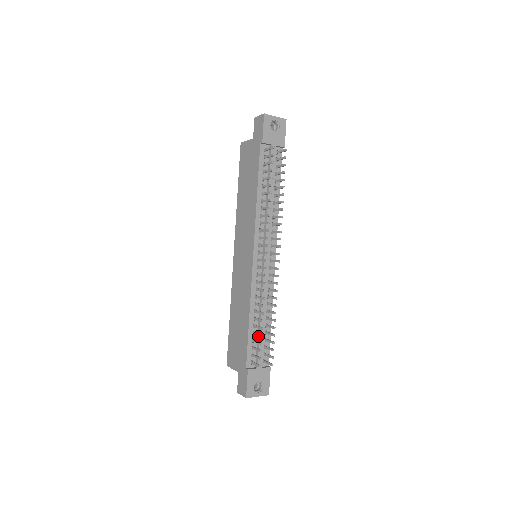
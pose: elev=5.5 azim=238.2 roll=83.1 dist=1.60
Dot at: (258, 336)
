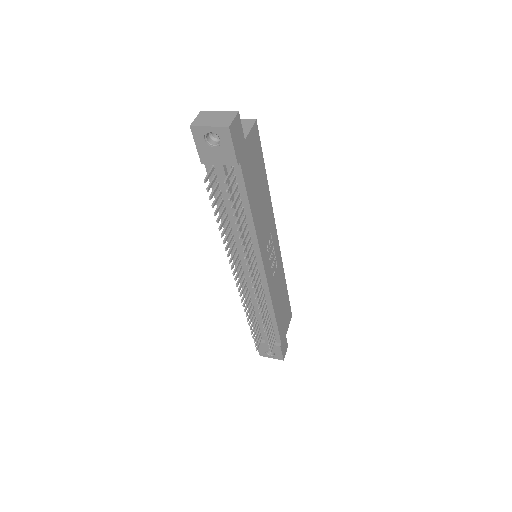
Dot at: (261, 324)
